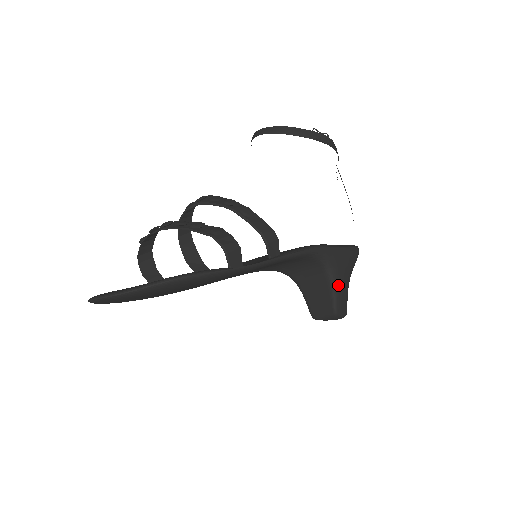
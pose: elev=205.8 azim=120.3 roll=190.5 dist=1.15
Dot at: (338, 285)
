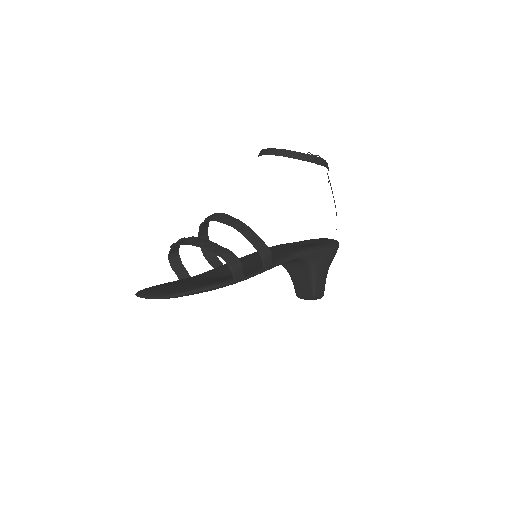
Dot at: (317, 277)
